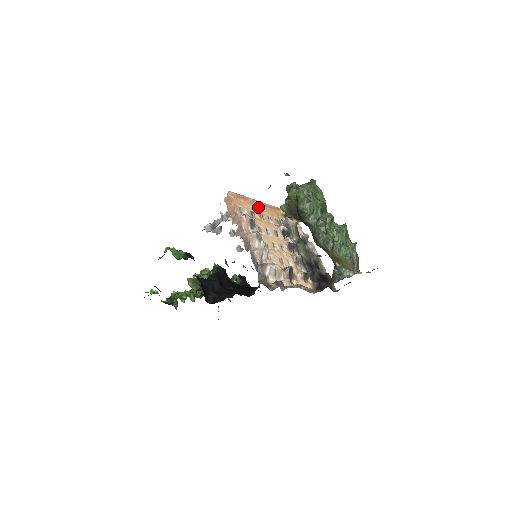
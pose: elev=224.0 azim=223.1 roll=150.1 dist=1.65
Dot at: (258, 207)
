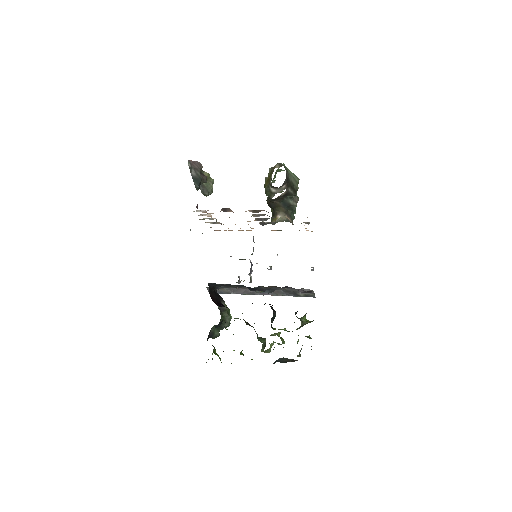
Dot at: occluded
